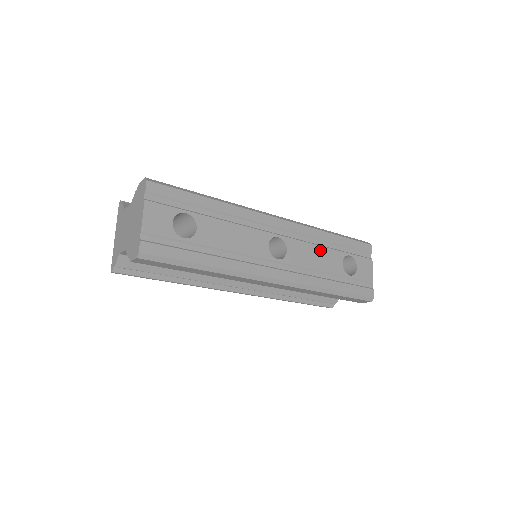
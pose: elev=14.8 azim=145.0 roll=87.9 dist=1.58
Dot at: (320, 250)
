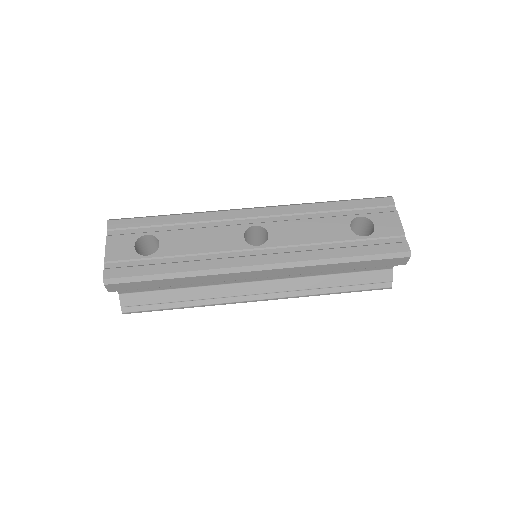
Dot at: (314, 223)
